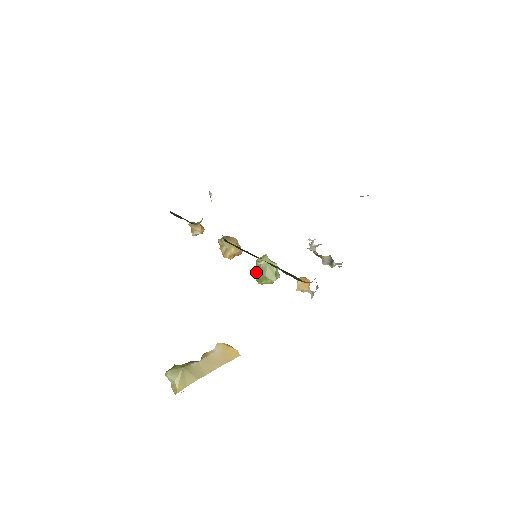
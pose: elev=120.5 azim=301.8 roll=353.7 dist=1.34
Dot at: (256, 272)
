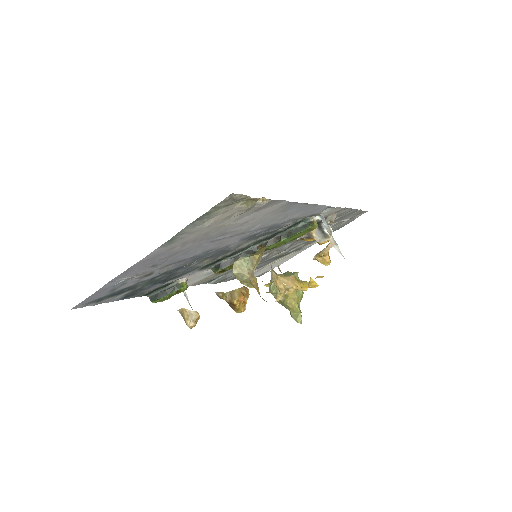
Dot at: occluded
